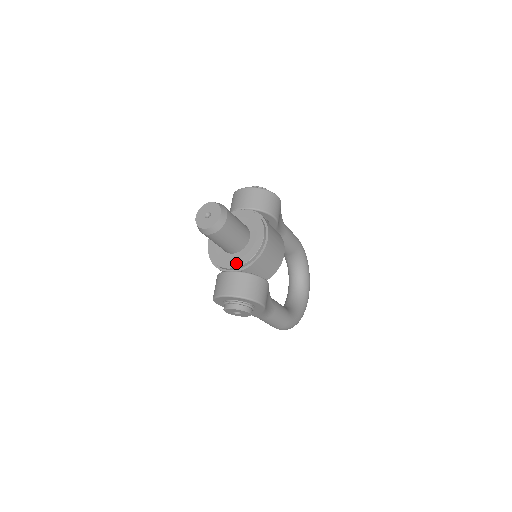
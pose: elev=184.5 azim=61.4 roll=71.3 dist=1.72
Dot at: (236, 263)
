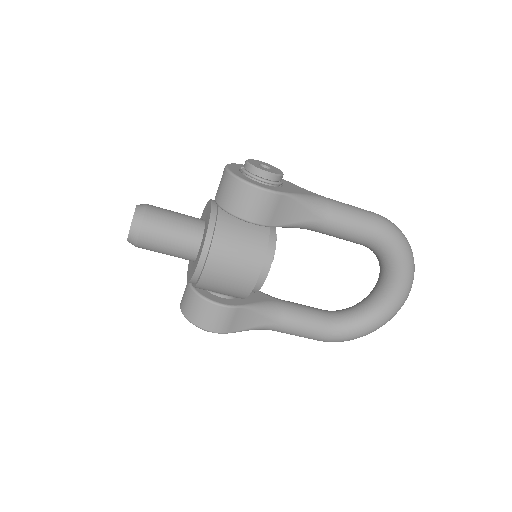
Dot at: (188, 275)
